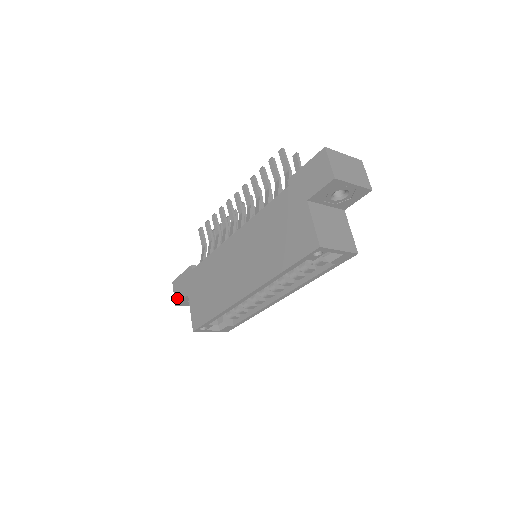
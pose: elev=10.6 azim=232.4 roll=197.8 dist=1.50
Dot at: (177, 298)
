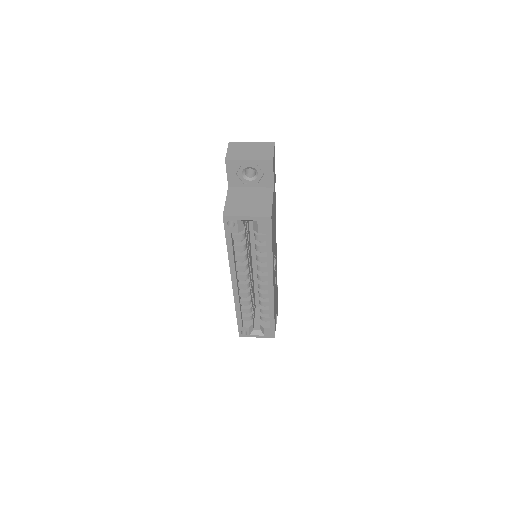
Dot at: occluded
